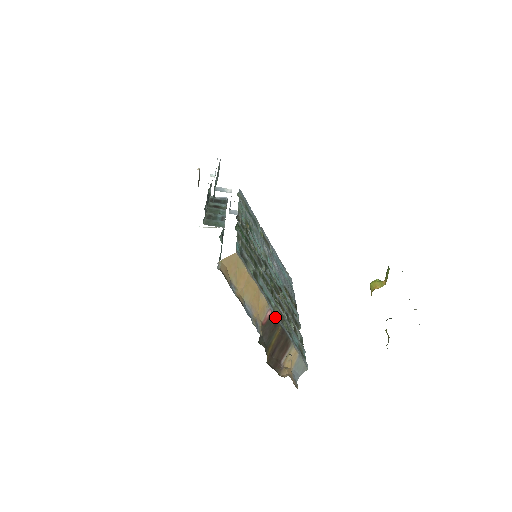
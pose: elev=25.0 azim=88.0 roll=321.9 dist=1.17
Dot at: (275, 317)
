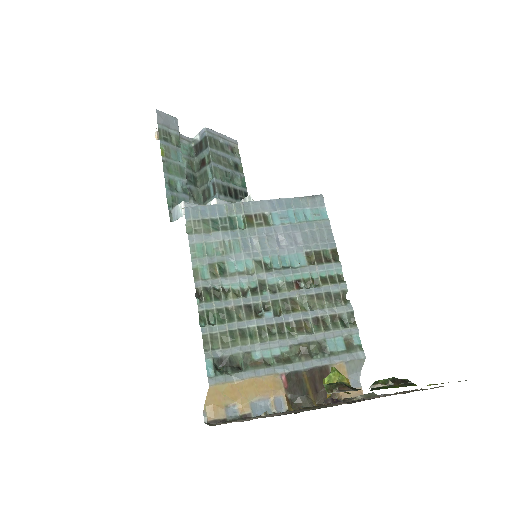
Dot at: (292, 372)
